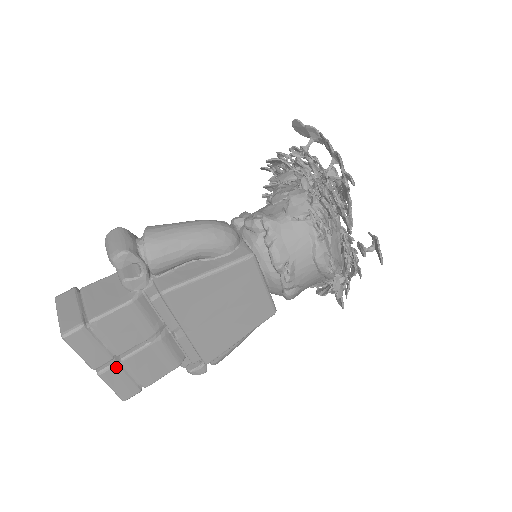
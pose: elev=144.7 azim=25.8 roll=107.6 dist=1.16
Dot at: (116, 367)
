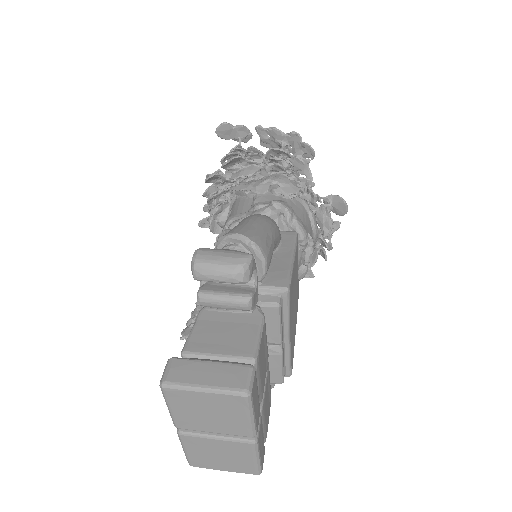
Dot at: (260, 422)
